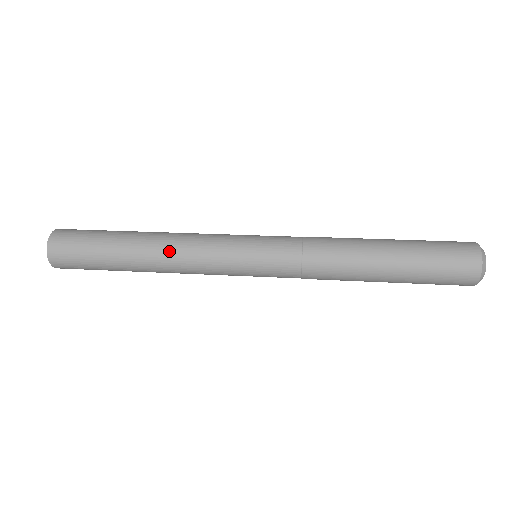
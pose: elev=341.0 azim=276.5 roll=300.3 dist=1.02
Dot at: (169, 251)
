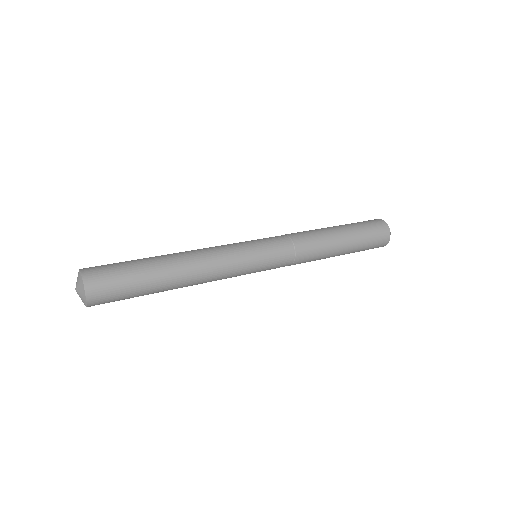
Dot at: (200, 281)
